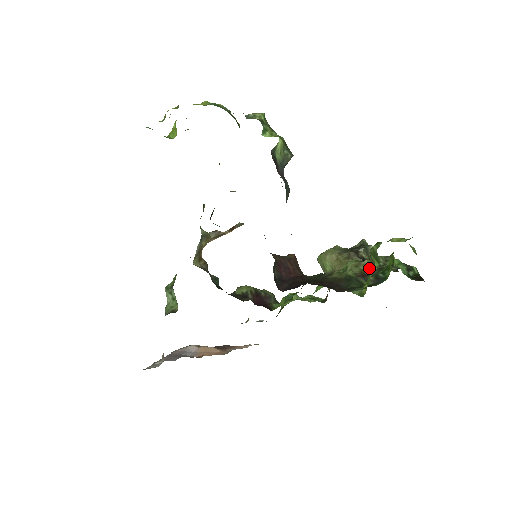
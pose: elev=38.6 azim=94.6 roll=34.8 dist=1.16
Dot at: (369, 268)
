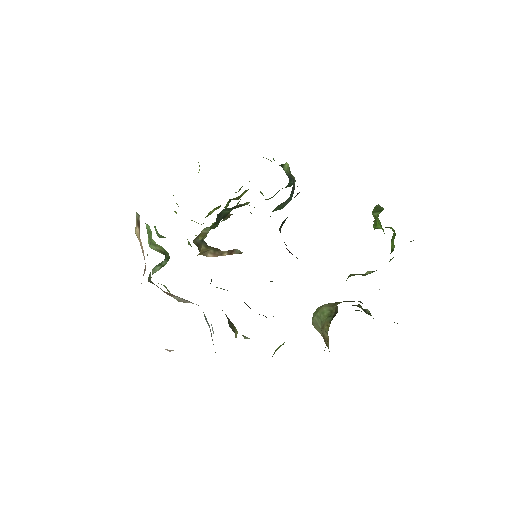
Dot at: (372, 271)
